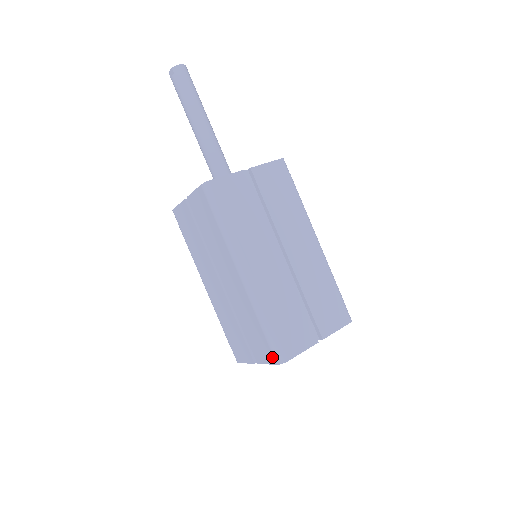
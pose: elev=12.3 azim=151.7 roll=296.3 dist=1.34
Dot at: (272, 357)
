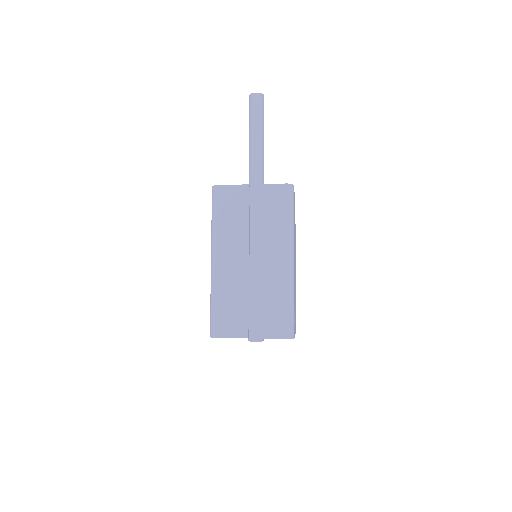
Dot at: (284, 332)
